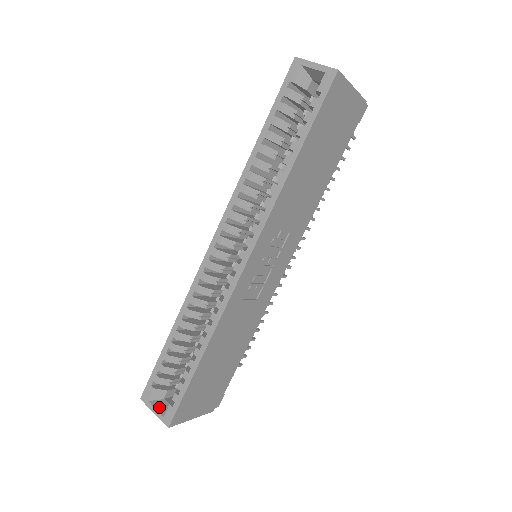
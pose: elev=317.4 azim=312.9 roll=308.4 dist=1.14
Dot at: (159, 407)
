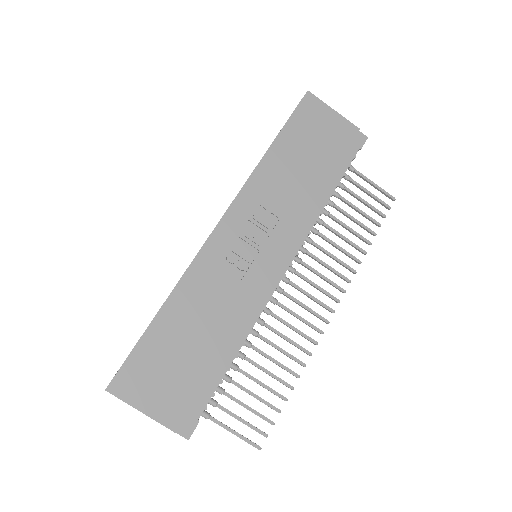
Dot at: occluded
